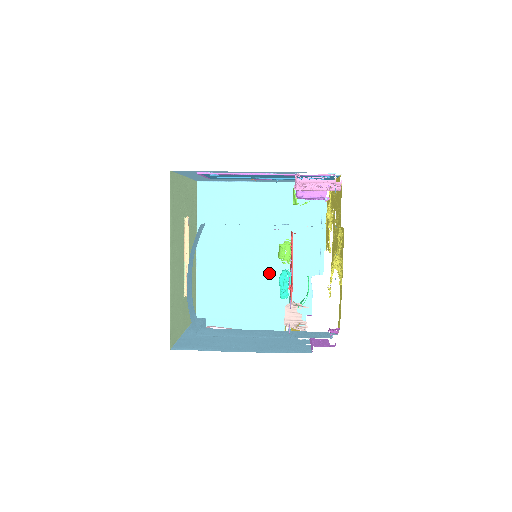
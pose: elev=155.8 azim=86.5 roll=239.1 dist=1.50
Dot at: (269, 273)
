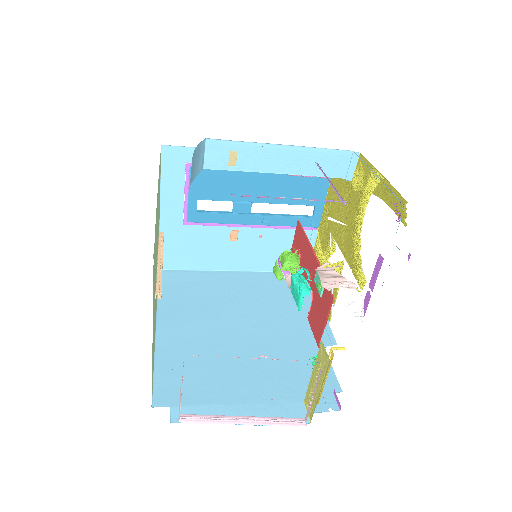
Dot at: (264, 347)
